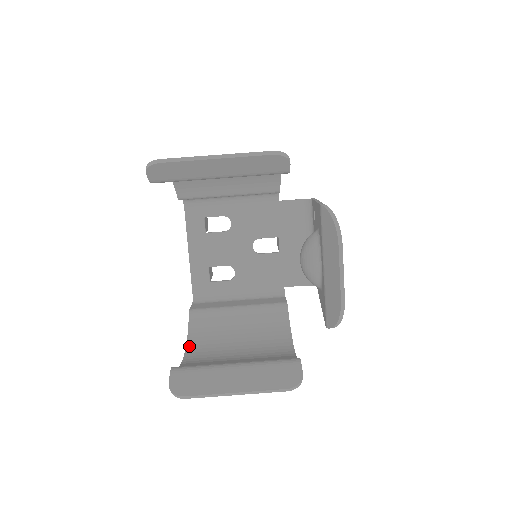
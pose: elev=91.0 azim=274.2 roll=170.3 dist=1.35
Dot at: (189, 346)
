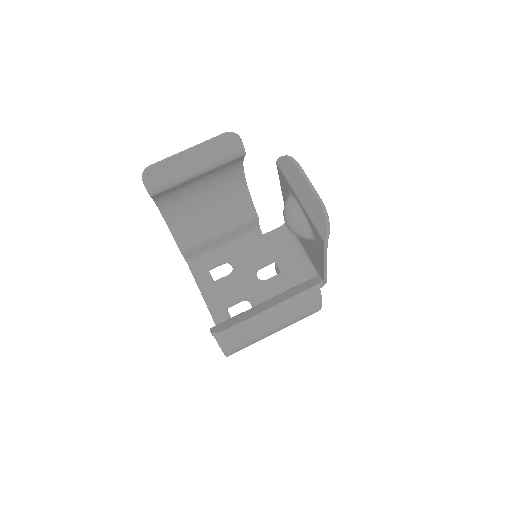
Dot at: occluded
